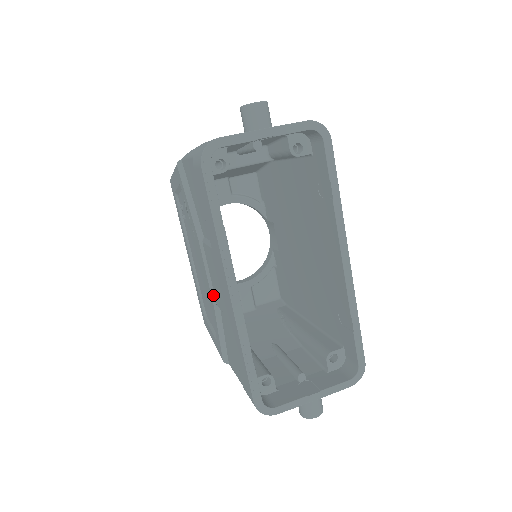
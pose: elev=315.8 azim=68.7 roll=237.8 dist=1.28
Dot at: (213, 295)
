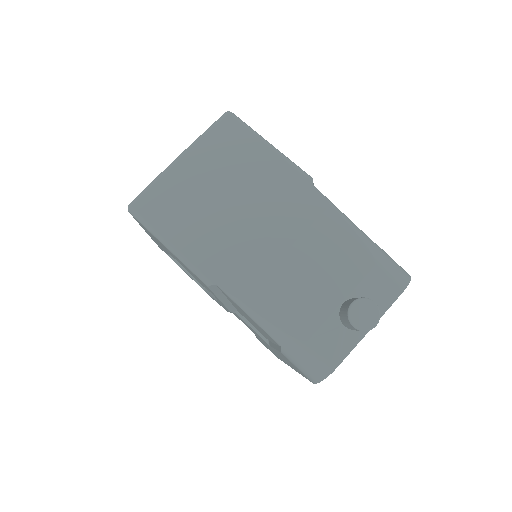
Dot at: occluded
